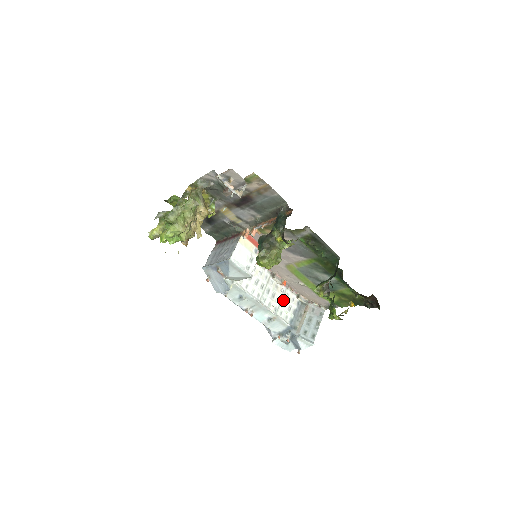
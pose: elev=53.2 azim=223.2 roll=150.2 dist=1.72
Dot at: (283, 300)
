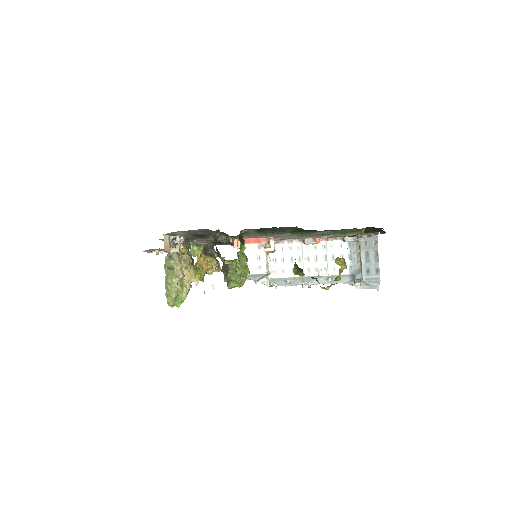
Dot at: (329, 255)
